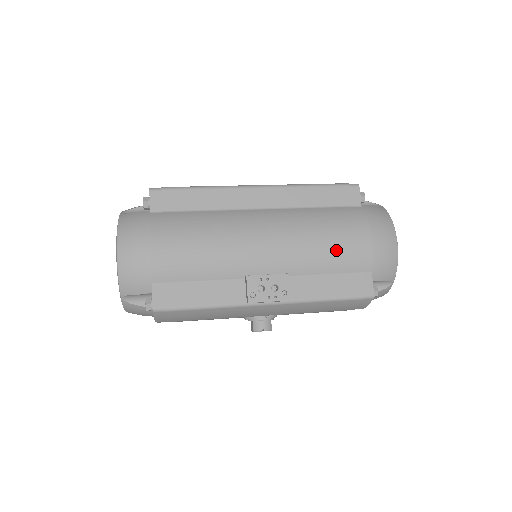
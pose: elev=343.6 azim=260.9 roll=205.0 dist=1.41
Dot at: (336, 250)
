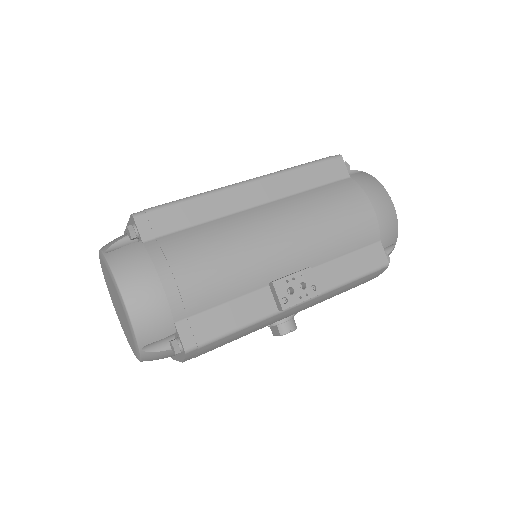
Dot at: (346, 229)
